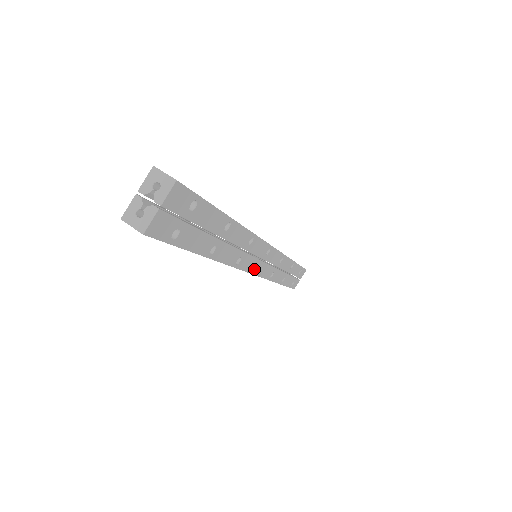
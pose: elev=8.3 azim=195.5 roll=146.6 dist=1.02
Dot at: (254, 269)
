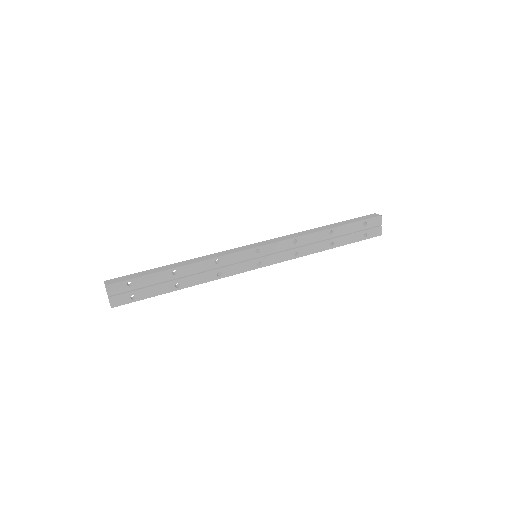
Dot at: (254, 266)
